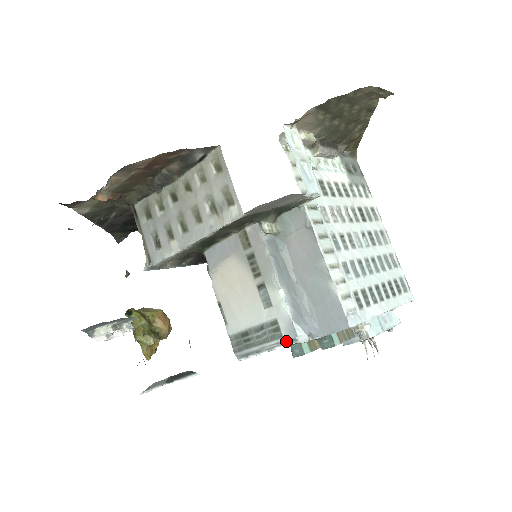
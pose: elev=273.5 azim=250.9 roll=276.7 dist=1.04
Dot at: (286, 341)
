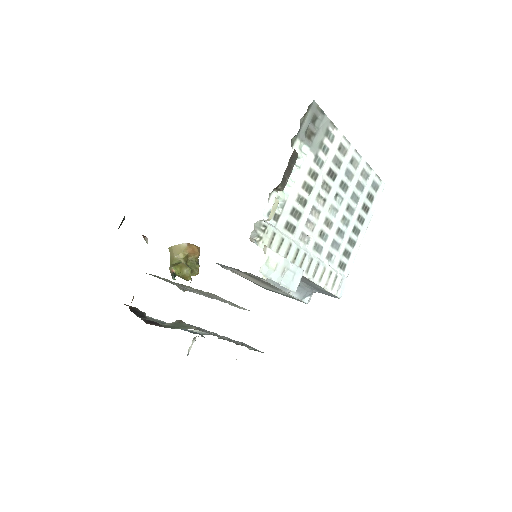
Dot at: occluded
